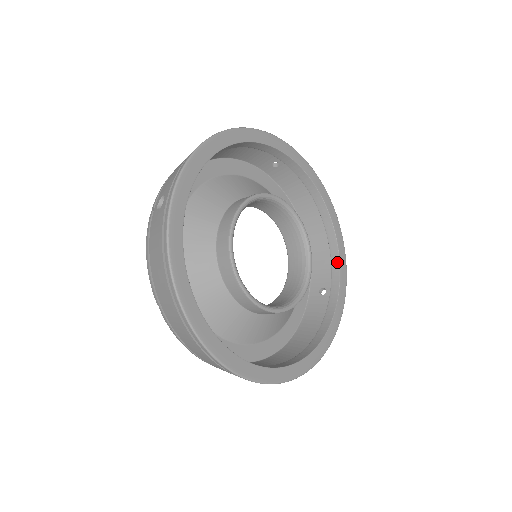
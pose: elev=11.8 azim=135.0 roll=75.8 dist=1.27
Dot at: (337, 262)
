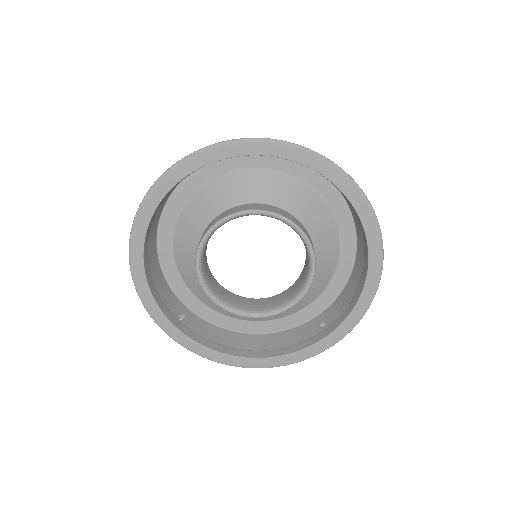
Dot at: (346, 315)
